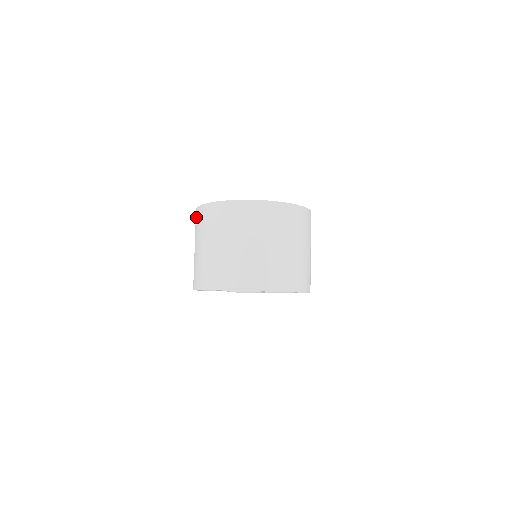
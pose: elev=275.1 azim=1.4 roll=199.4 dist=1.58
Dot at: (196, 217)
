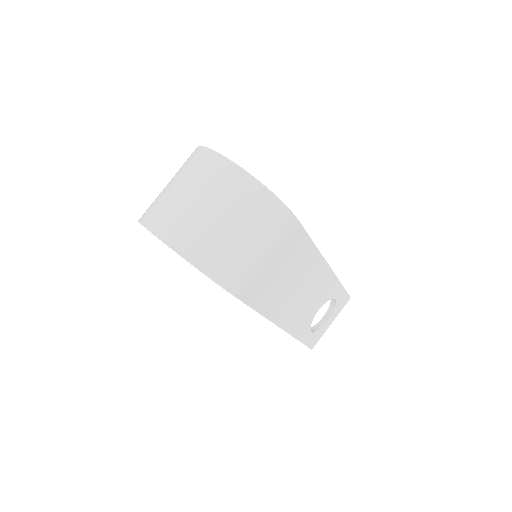
Dot at: occluded
